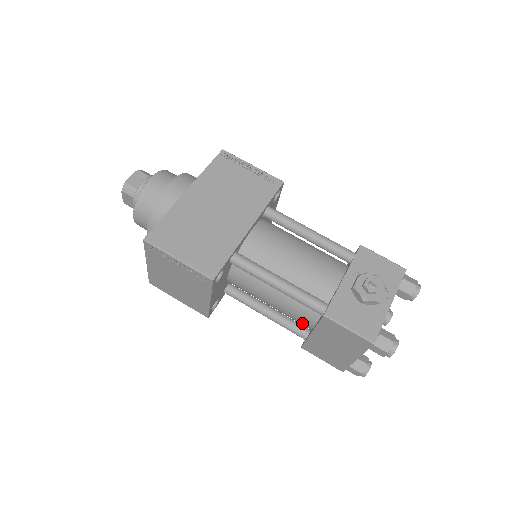
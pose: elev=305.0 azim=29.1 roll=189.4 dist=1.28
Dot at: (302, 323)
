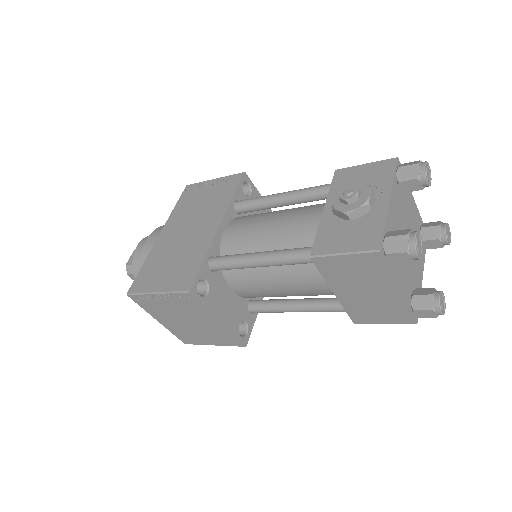
Dot at: (325, 291)
